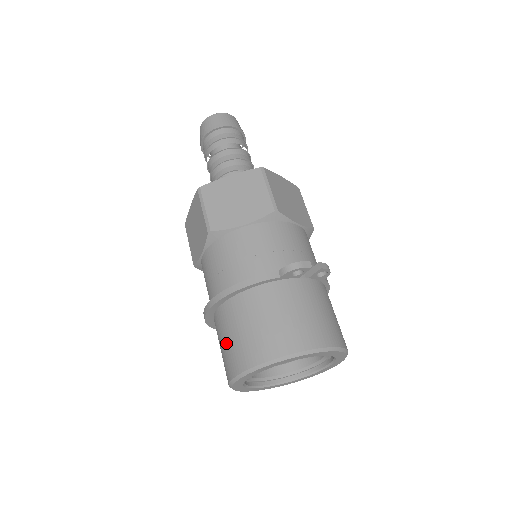
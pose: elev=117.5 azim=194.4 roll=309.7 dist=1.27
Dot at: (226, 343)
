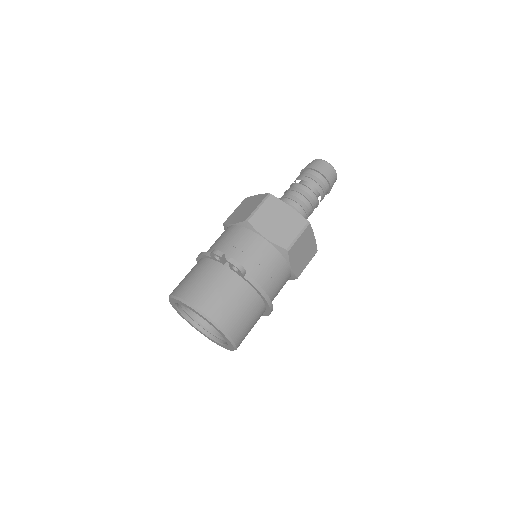
Dot at: occluded
